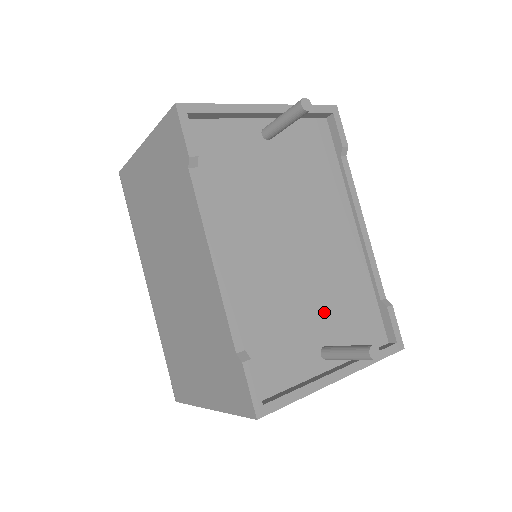
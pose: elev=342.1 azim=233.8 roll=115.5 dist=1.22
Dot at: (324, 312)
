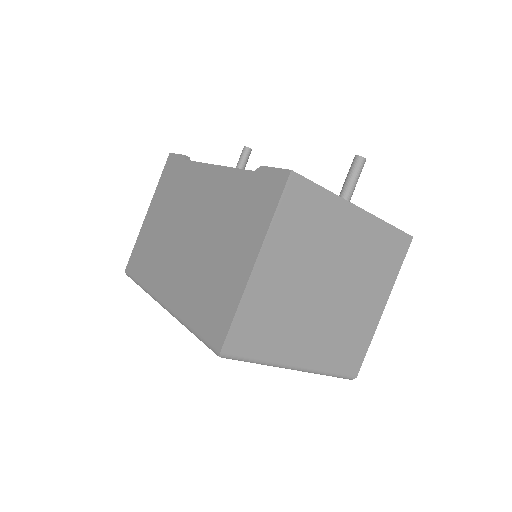
Dot at: occluded
